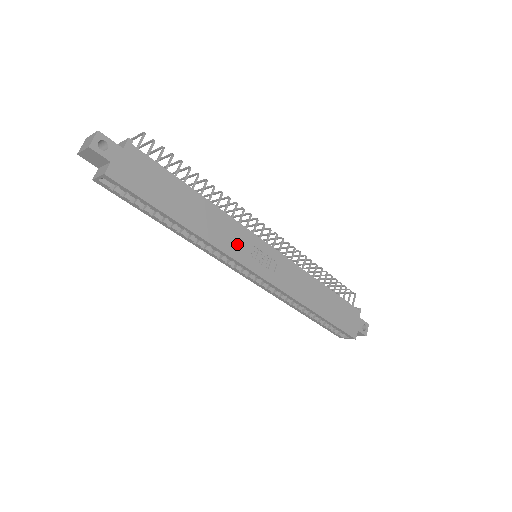
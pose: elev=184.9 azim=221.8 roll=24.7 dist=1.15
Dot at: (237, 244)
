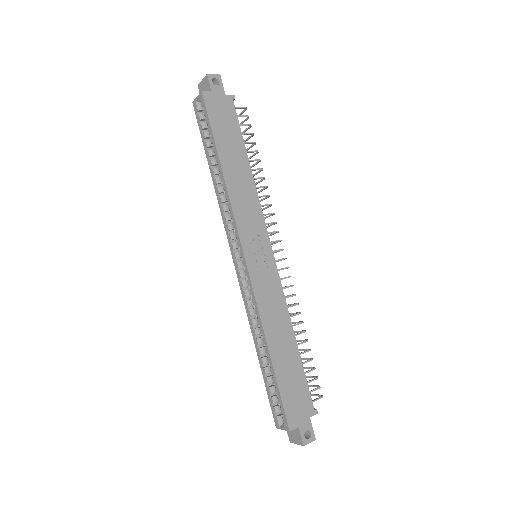
Dot at: (248, 219)
